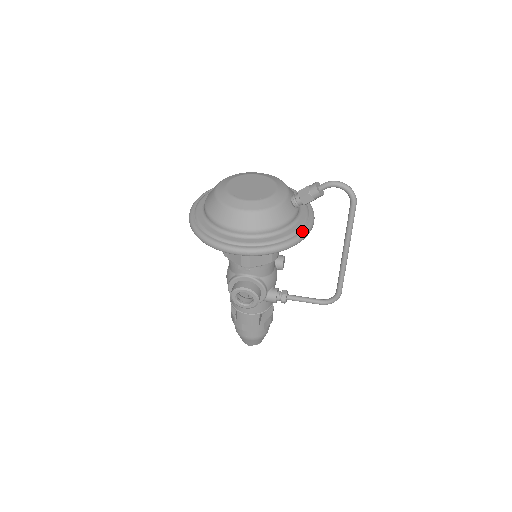
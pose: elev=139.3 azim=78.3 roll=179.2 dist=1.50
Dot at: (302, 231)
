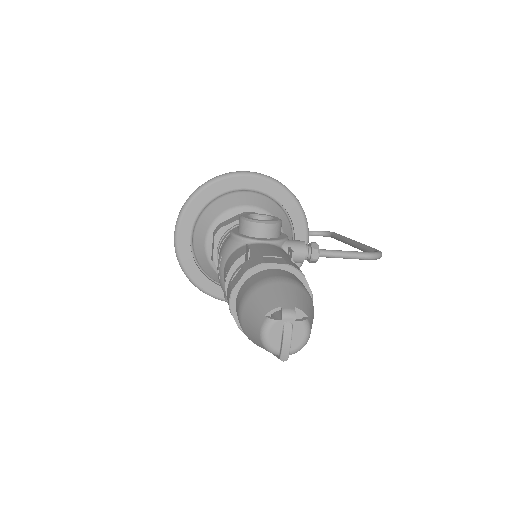
Dot at: occluded
